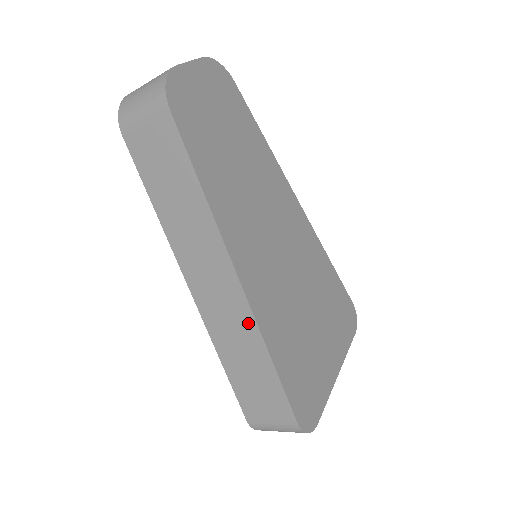
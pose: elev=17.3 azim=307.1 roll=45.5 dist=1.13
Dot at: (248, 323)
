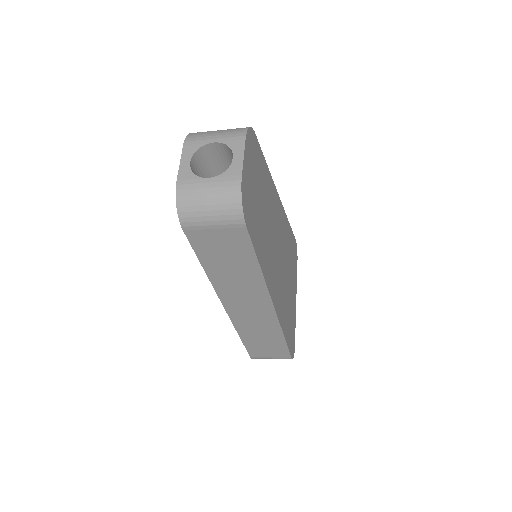
Dot at: (273, 324)
